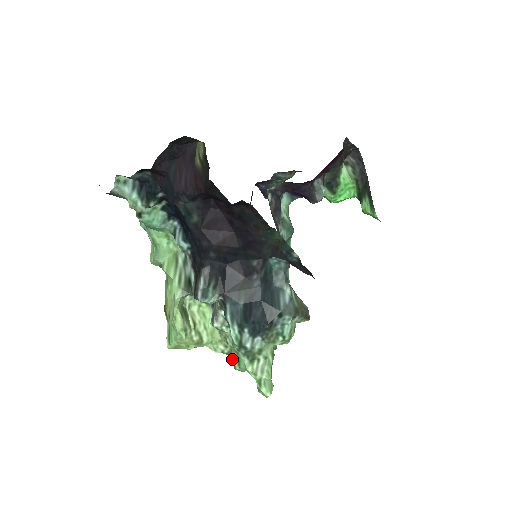
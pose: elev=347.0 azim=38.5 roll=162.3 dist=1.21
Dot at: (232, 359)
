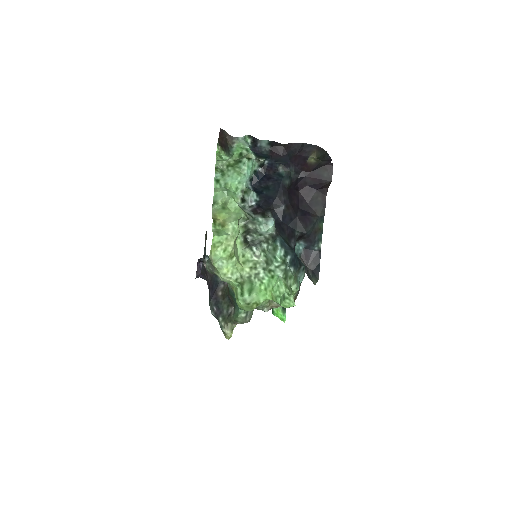
Dot at: (242, 288)
